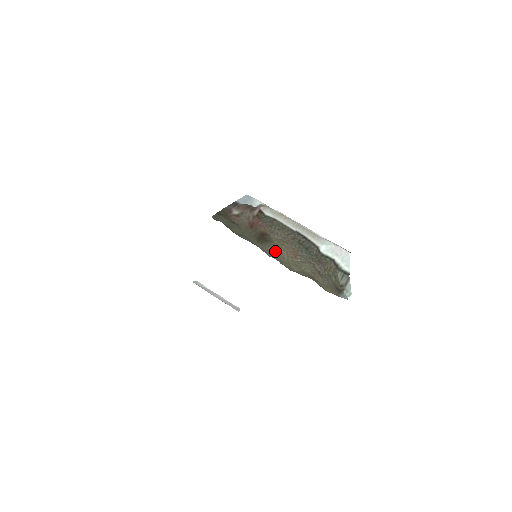
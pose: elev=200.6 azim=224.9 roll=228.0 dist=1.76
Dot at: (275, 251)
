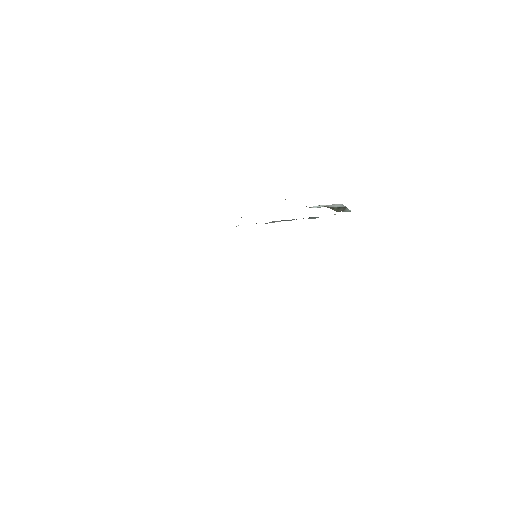
Dot at: occluded
